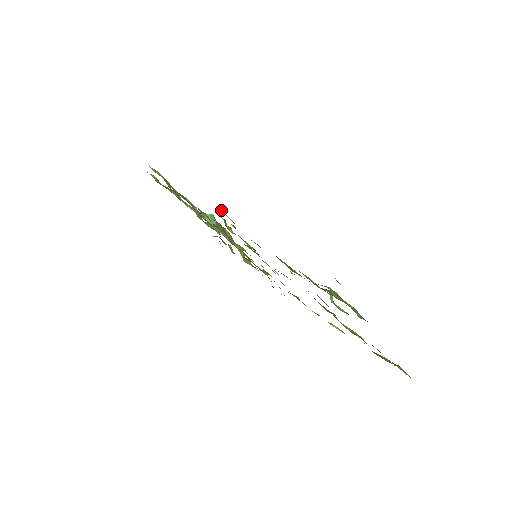
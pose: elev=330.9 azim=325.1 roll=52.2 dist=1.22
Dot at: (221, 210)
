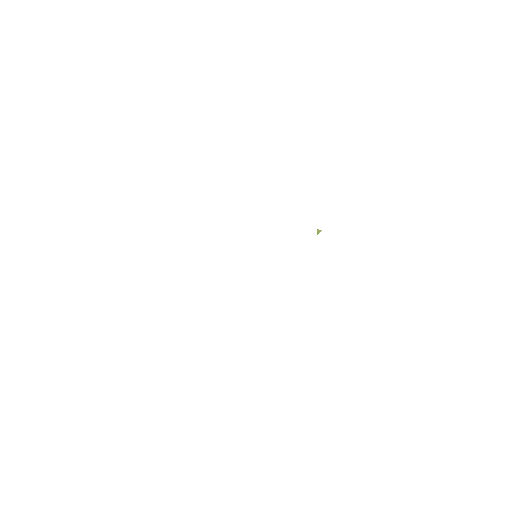
Dot at: occluded
